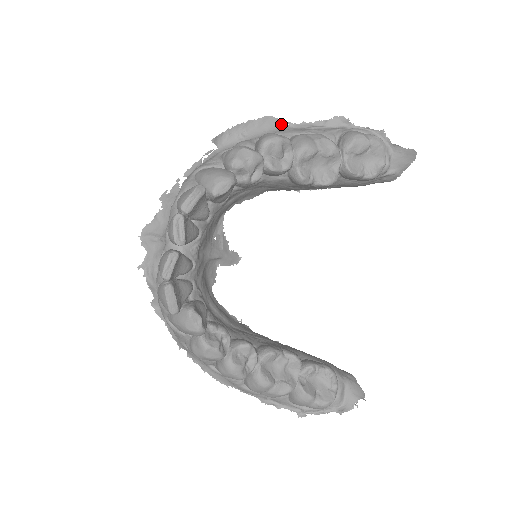
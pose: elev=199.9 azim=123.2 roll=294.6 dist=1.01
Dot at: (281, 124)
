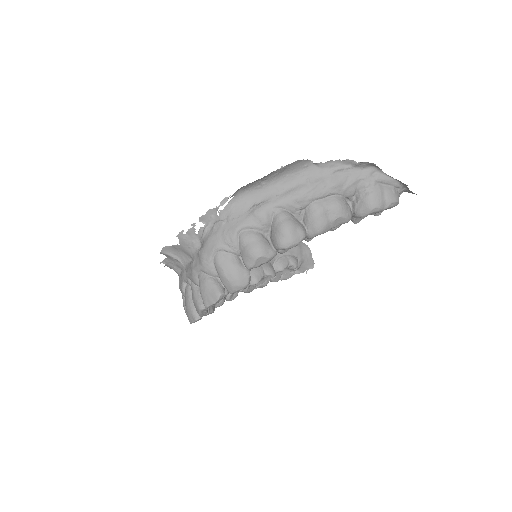
Dot at: (306, 163)
